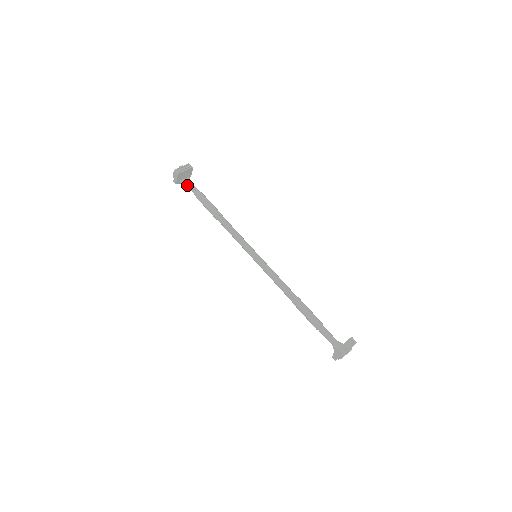
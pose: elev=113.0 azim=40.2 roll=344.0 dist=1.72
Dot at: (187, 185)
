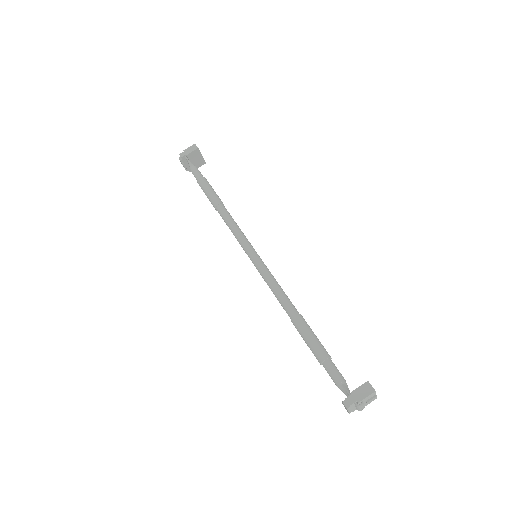
Dot at: (194, 166)
